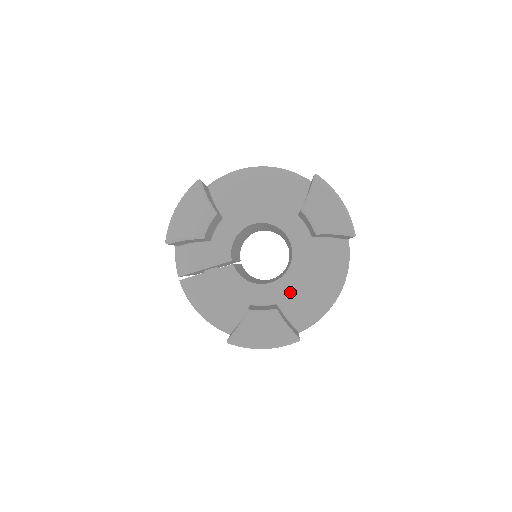
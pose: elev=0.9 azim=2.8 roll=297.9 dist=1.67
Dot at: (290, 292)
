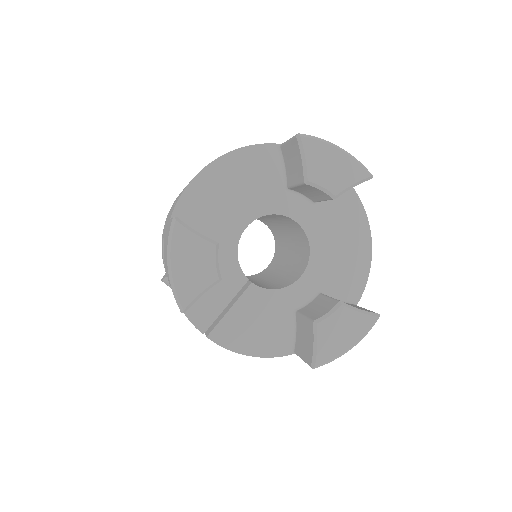
Dot at: (325, 272)
